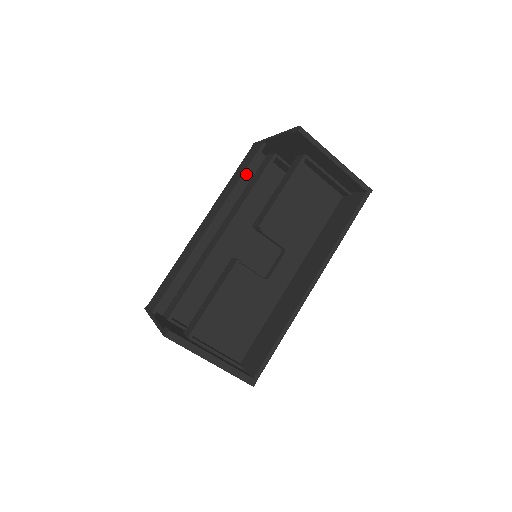
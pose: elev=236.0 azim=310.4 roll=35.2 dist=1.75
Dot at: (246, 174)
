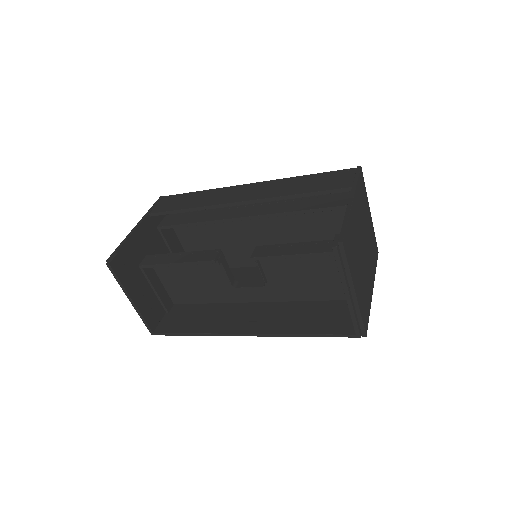
Dot at: occluded
